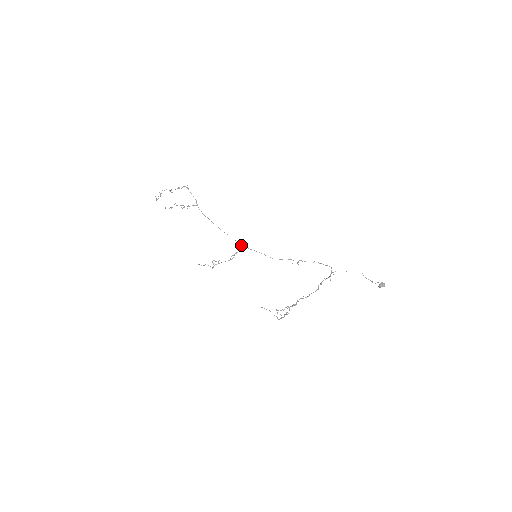
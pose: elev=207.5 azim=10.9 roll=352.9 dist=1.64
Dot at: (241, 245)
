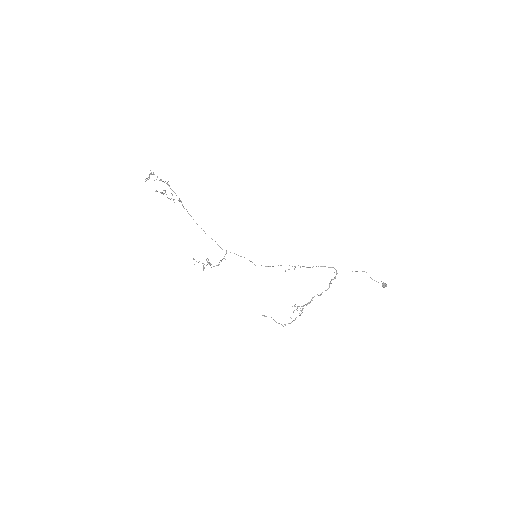
Dot at: (226, 252)
